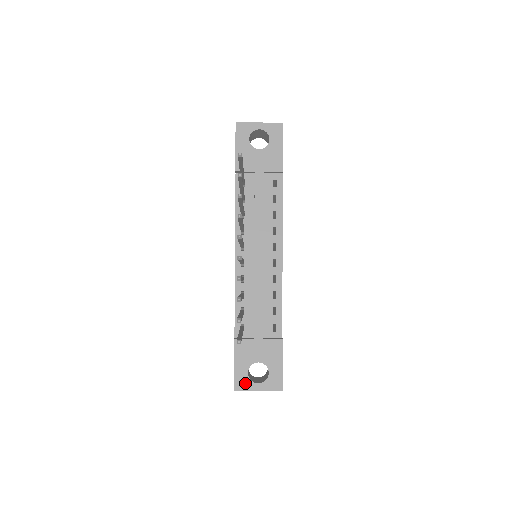
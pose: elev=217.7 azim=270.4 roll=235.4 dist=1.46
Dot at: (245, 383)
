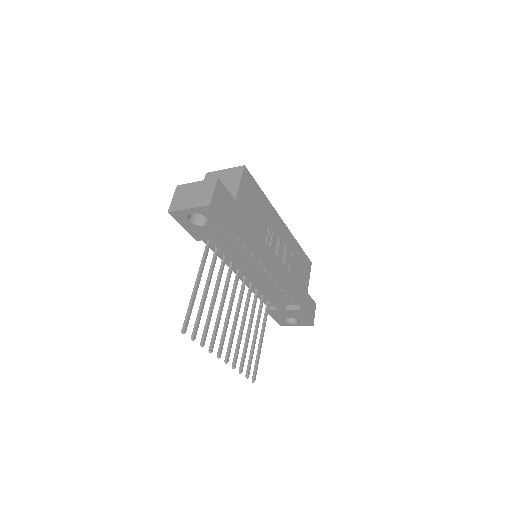
Dot at: (286, 324)
